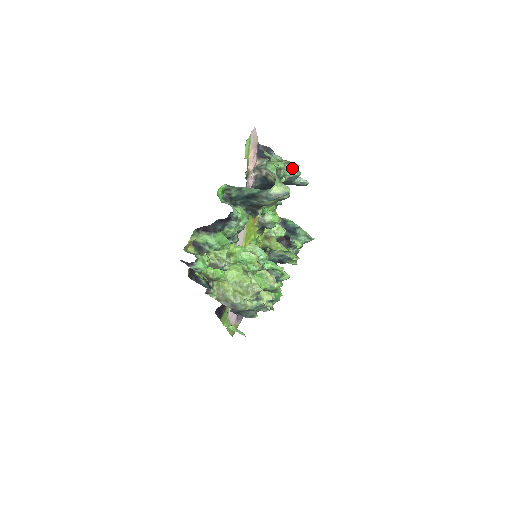
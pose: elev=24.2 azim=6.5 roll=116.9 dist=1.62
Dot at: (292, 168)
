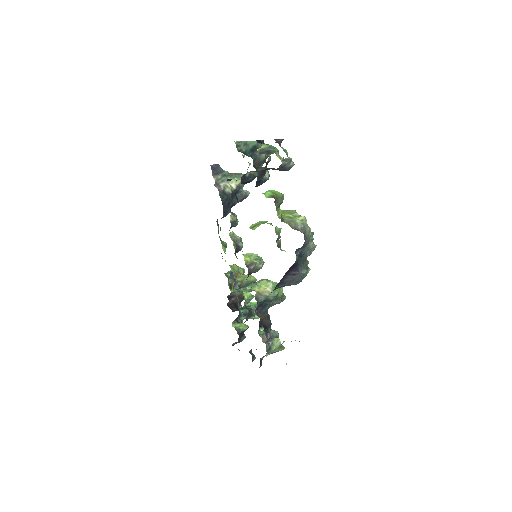
Dot at: (239, 174)
